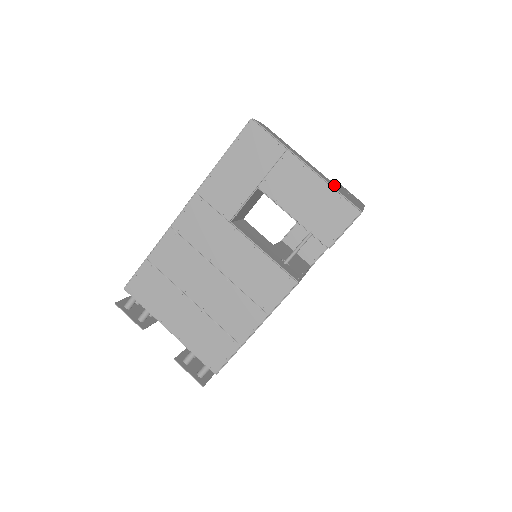
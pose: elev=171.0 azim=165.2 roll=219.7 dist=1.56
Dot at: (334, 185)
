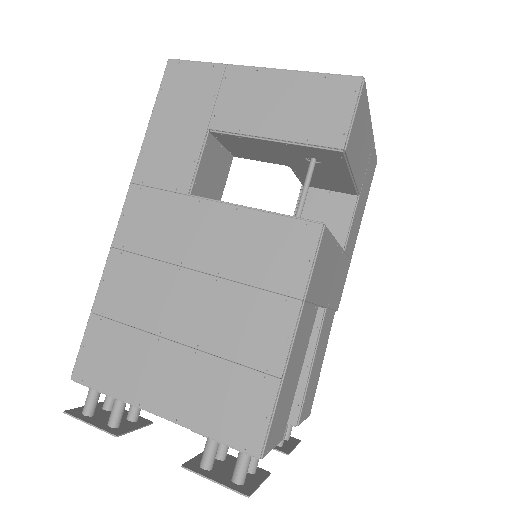
Dot at: occluded
